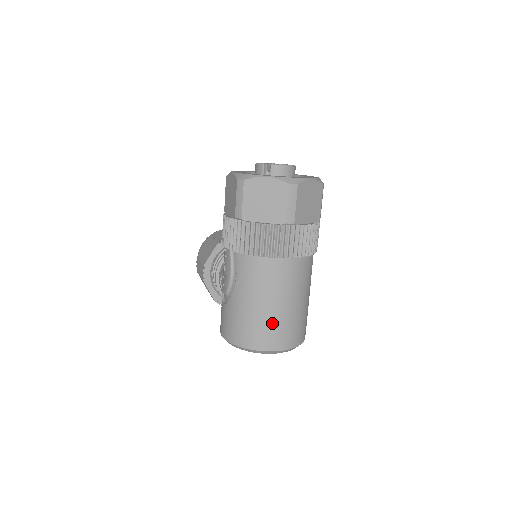
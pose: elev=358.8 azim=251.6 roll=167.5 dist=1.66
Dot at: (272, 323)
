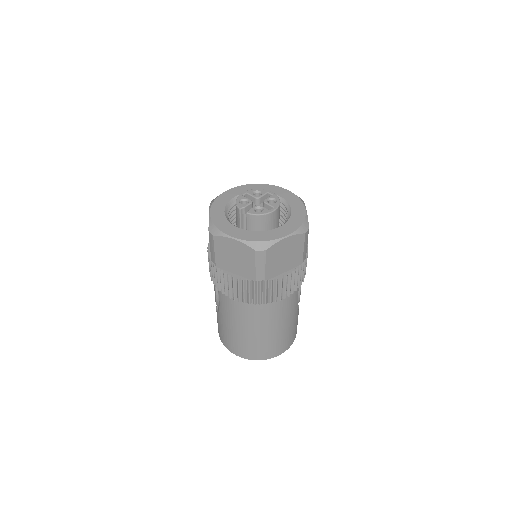
Dot at: (252, 344)
